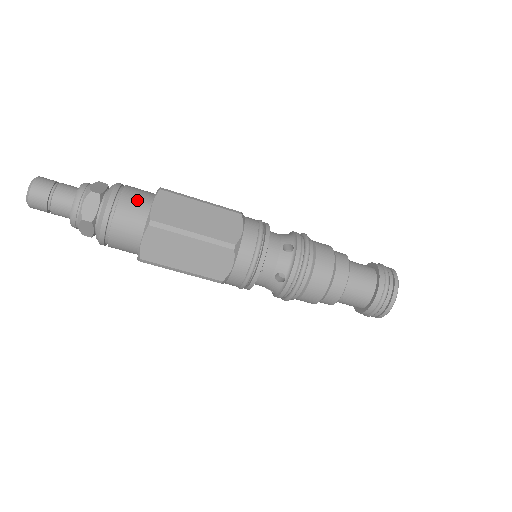
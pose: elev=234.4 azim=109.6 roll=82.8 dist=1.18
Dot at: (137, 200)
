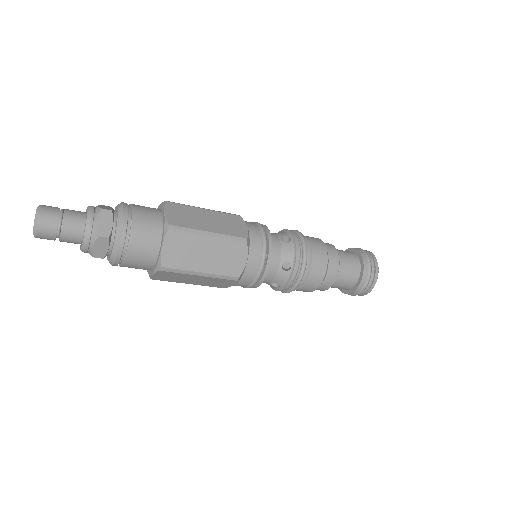
Dot at: (148, 212)
